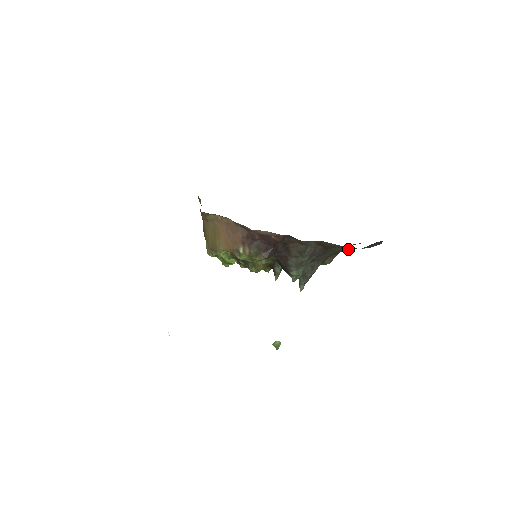
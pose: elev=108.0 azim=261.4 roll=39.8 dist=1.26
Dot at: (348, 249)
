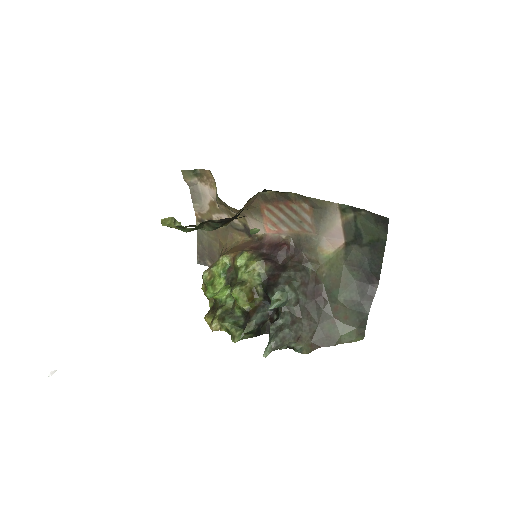
Dot at: (340, 290)
